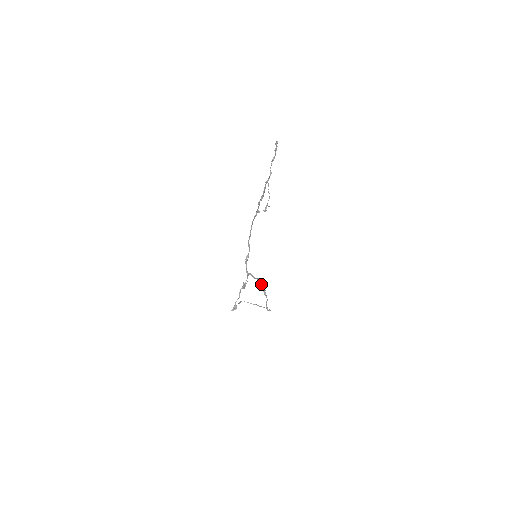
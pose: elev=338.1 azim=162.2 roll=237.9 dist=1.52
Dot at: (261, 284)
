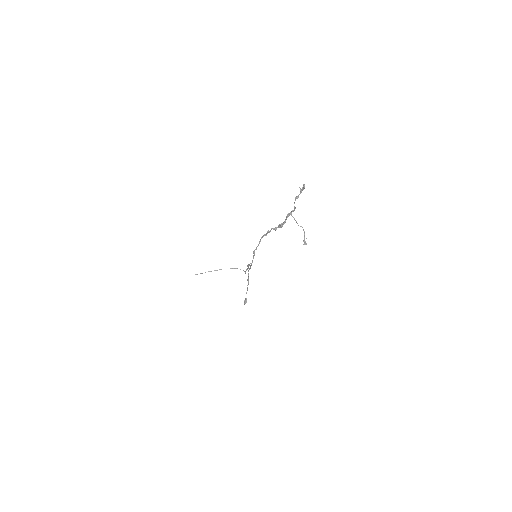
Dot at: occluded
